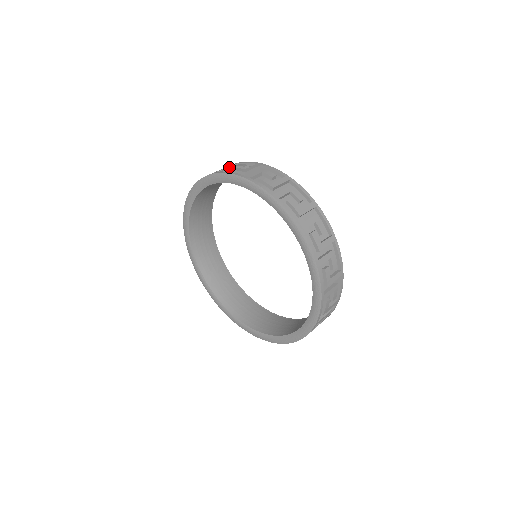
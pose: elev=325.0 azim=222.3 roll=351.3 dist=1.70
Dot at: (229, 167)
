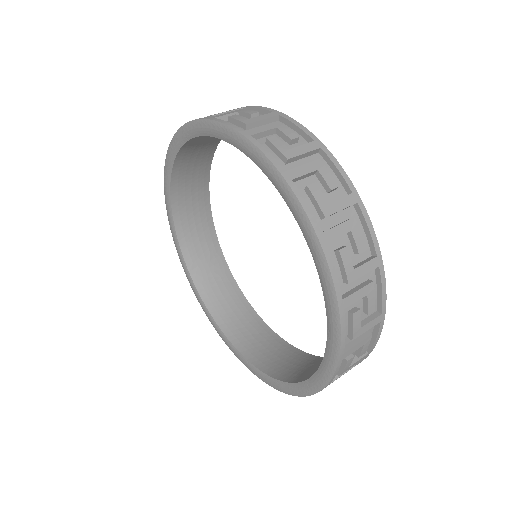
Dot at: occluded
